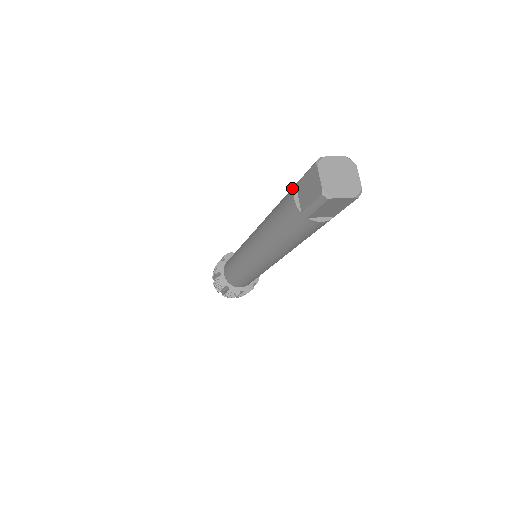
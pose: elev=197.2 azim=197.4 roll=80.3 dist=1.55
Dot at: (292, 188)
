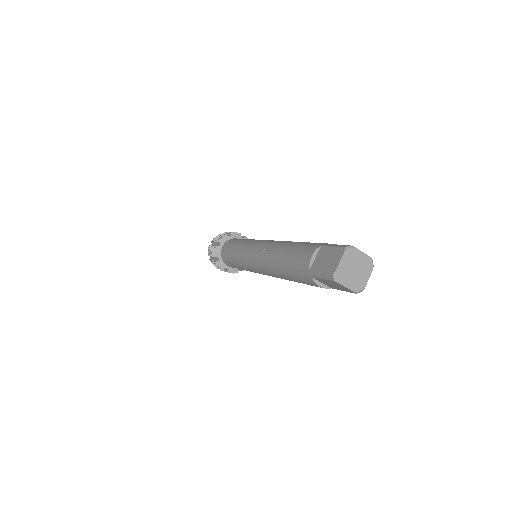
Dot at: (317, 245)
